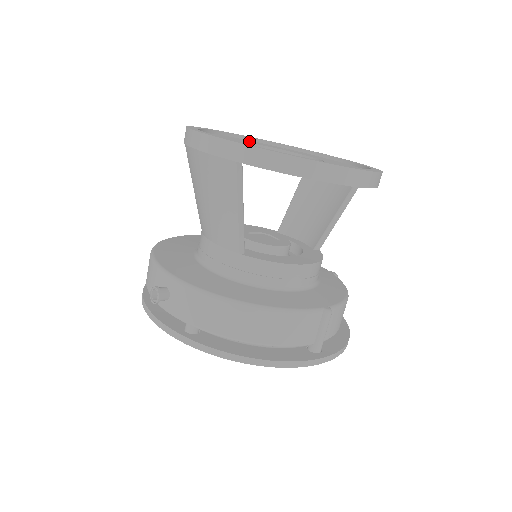
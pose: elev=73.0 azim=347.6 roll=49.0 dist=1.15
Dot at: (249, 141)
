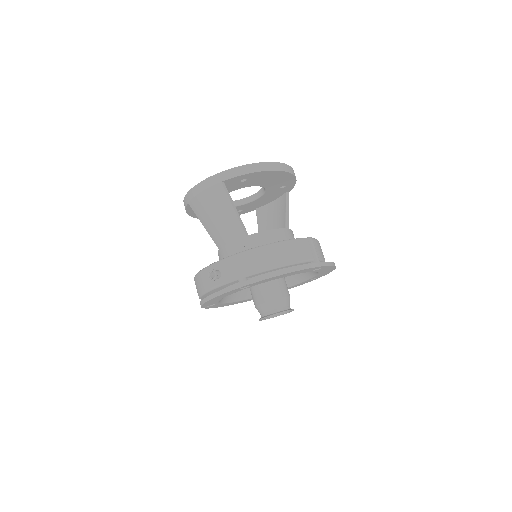
Dot at: occluded
